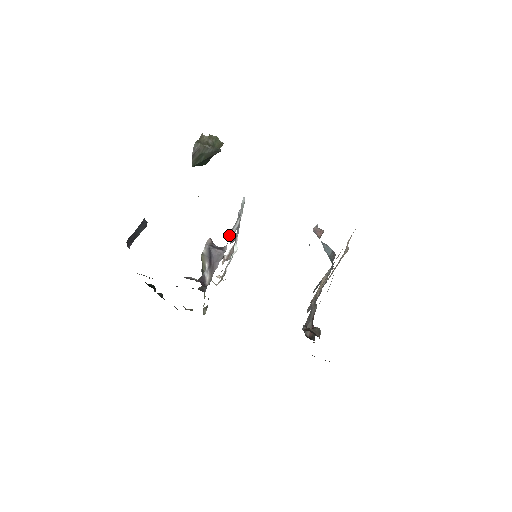
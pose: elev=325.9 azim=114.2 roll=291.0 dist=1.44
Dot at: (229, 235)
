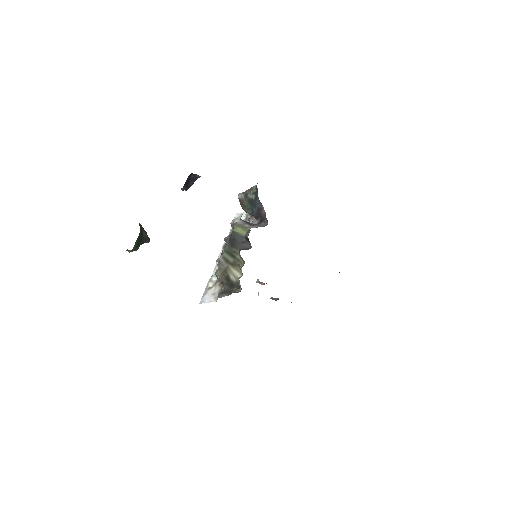
Dot at: (250, 217)
